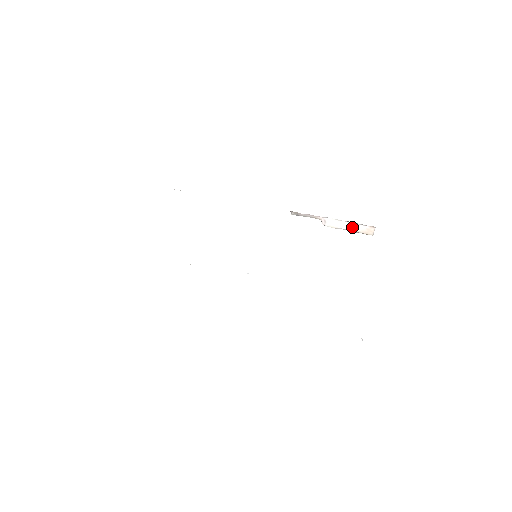
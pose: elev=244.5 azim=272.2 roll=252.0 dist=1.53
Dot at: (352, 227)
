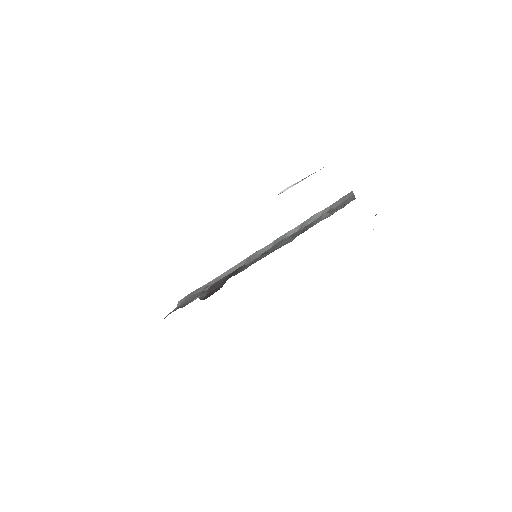
Dot at: occluded
